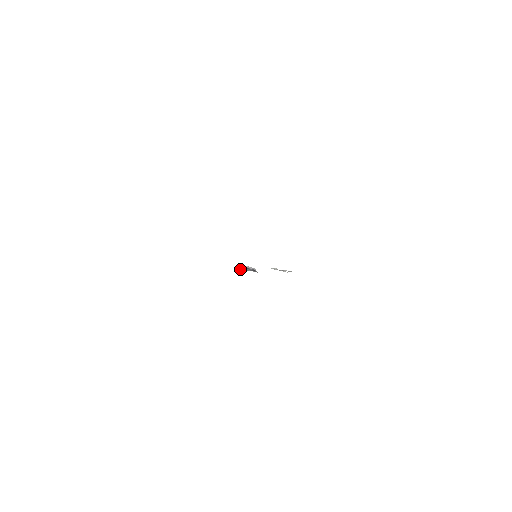
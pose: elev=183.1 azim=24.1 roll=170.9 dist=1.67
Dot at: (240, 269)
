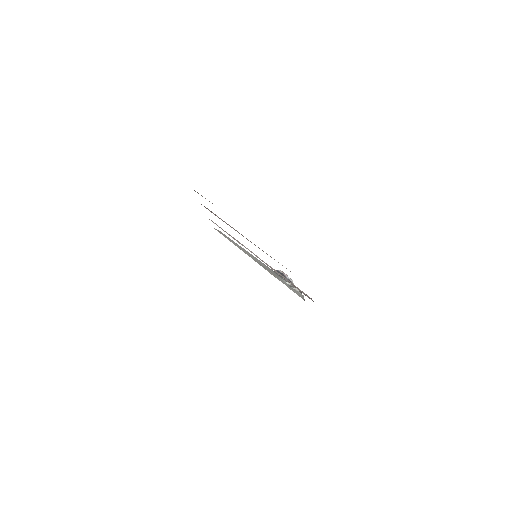
Dot at: occluded
